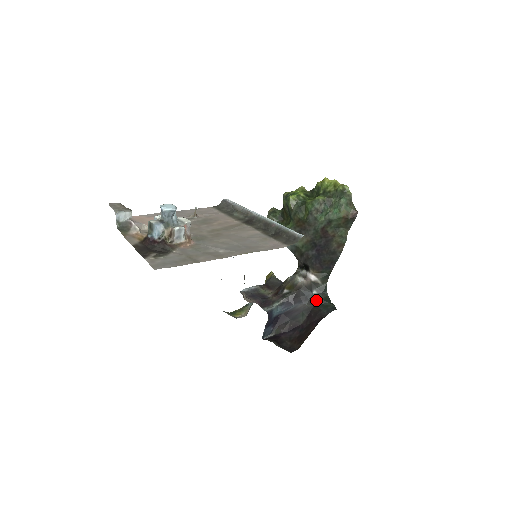
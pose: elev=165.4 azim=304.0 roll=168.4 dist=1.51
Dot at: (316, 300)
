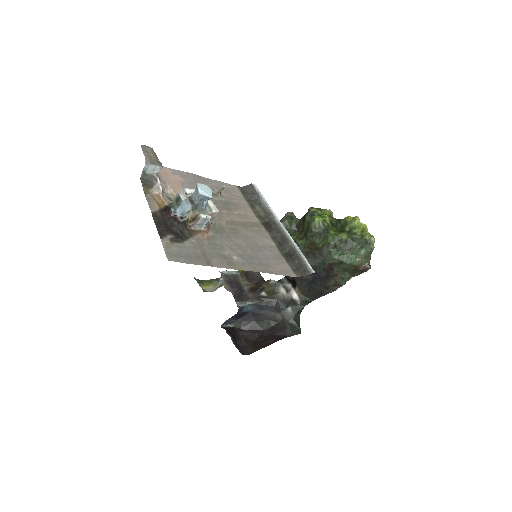
Dot at: (287, 316)
